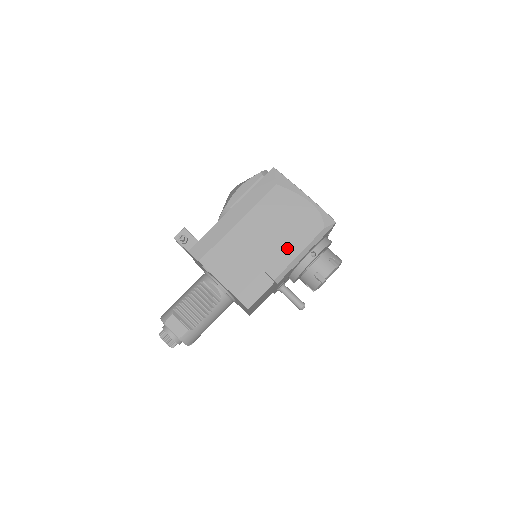
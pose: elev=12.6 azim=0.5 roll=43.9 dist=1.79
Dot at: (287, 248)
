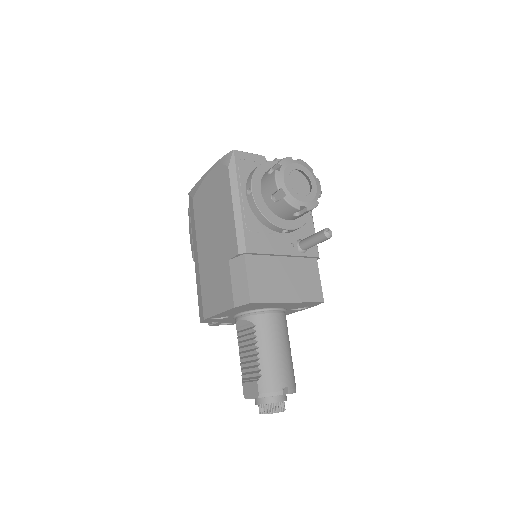
Dot at: (226, 220)
